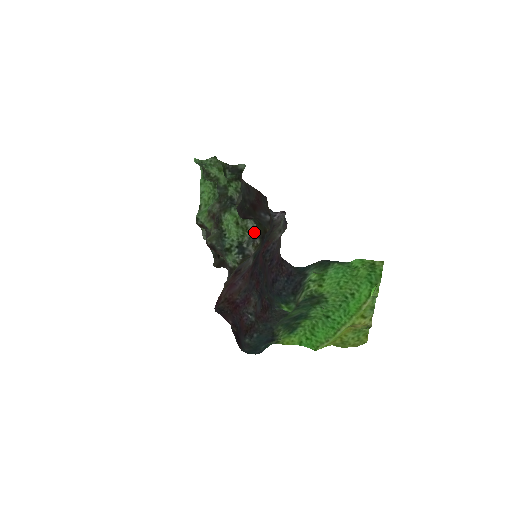
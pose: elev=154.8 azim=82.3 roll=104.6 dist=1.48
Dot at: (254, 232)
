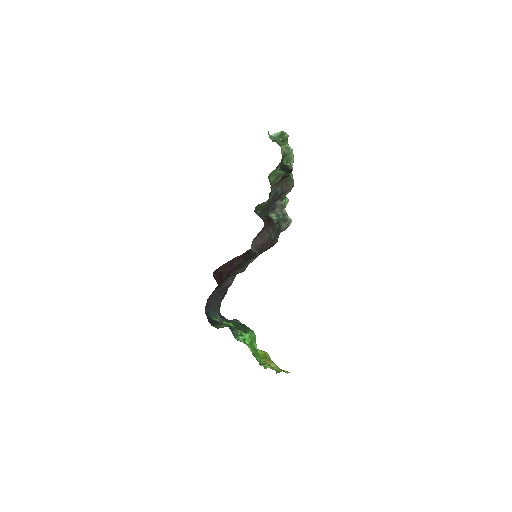
Dot at: occluded
